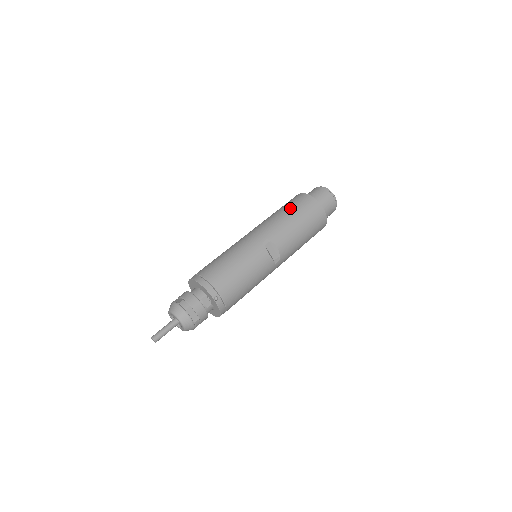
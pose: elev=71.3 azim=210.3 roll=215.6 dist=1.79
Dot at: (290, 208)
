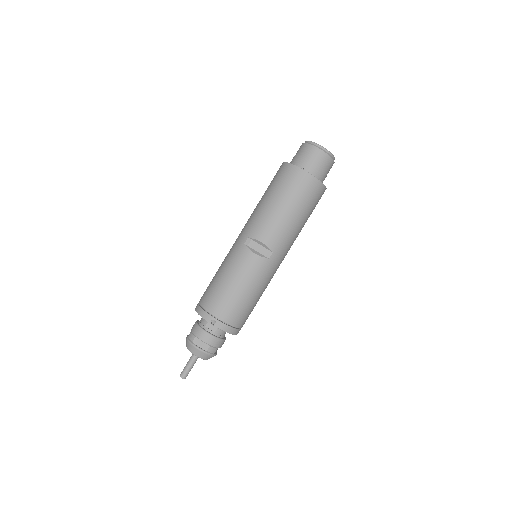
Dot at: (268, 189)
